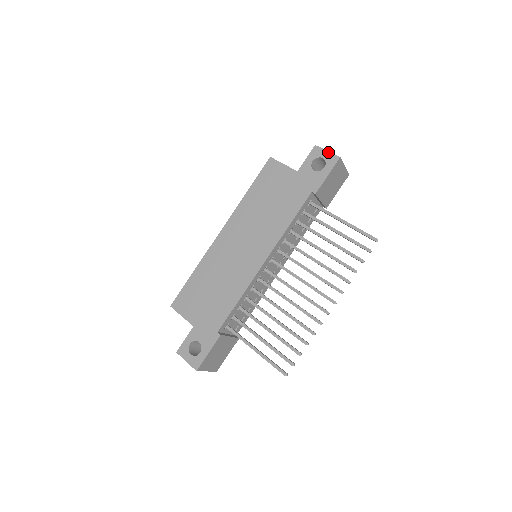
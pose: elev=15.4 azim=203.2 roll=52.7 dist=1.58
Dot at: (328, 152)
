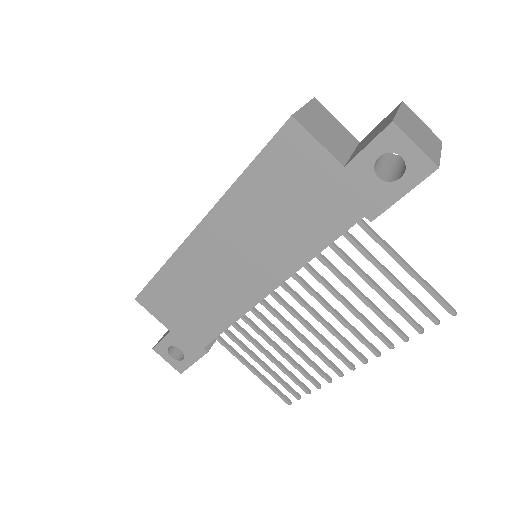
Dot at: (417, 148)
